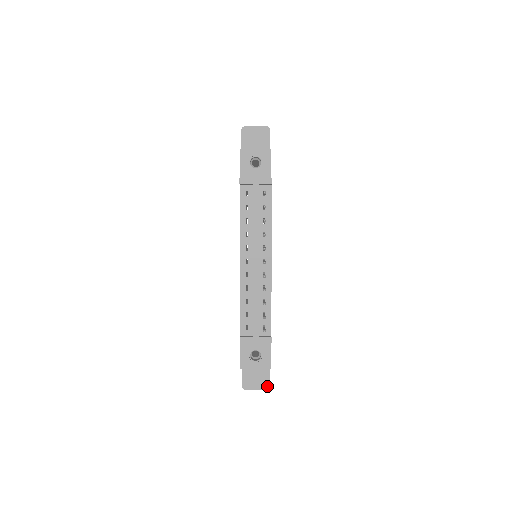
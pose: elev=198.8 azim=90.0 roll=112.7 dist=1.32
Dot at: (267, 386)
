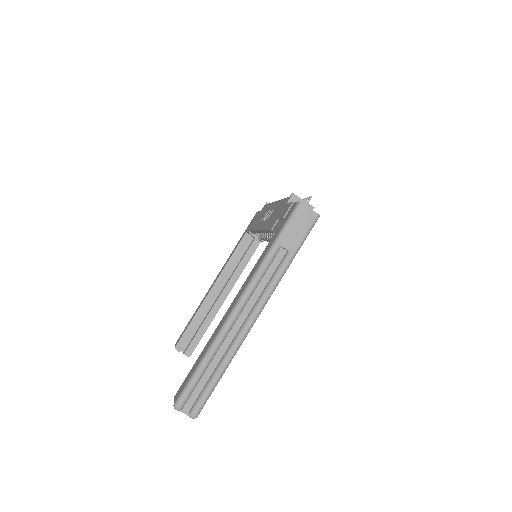
Dot at: (318, 215)
